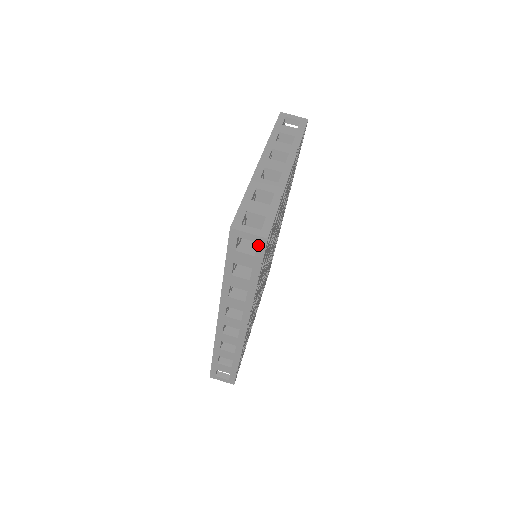
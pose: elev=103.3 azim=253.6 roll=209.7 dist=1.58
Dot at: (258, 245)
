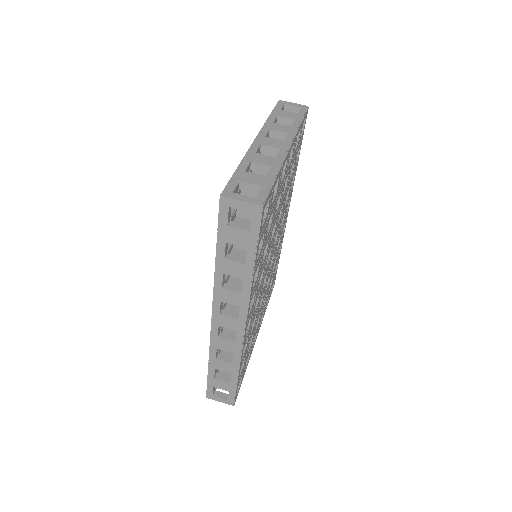
Dot at: (252, 216)
